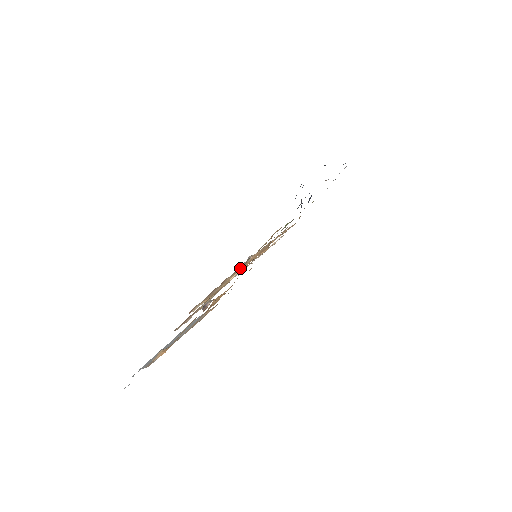
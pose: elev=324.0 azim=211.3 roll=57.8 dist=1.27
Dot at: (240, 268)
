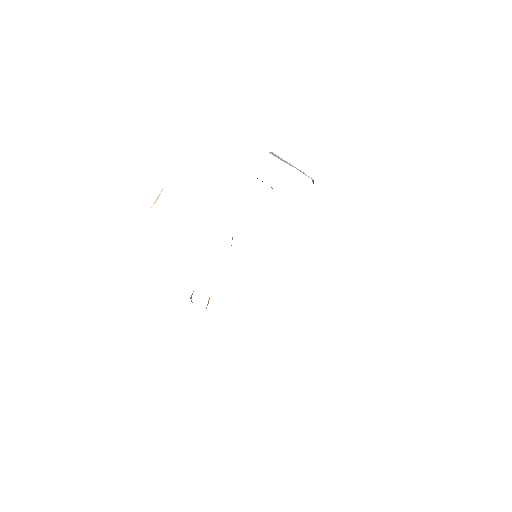
Dot at: (159, 195)
